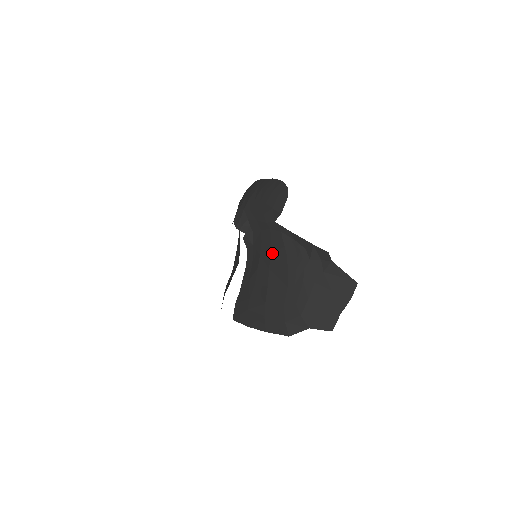
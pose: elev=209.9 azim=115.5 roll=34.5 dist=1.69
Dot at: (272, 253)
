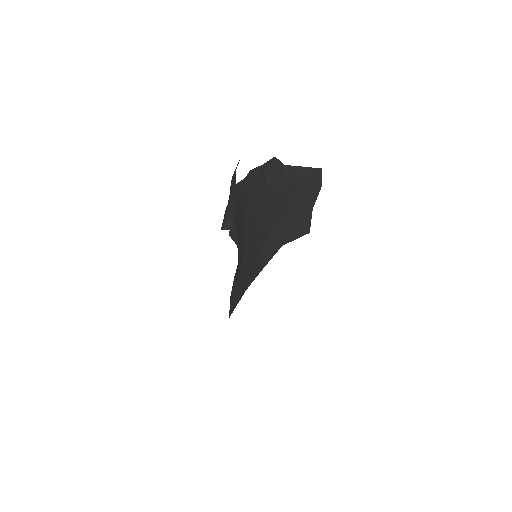
Dot at: (242, 215)
